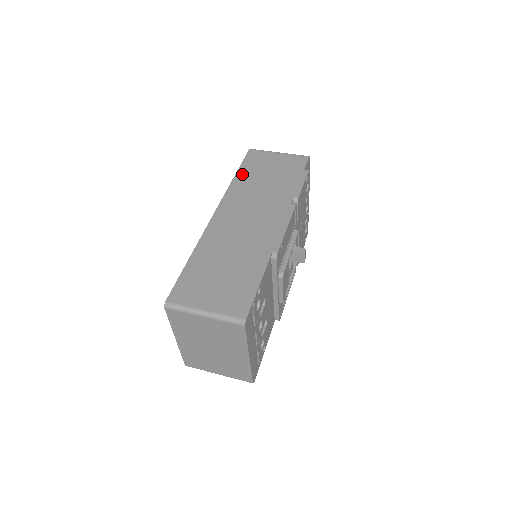
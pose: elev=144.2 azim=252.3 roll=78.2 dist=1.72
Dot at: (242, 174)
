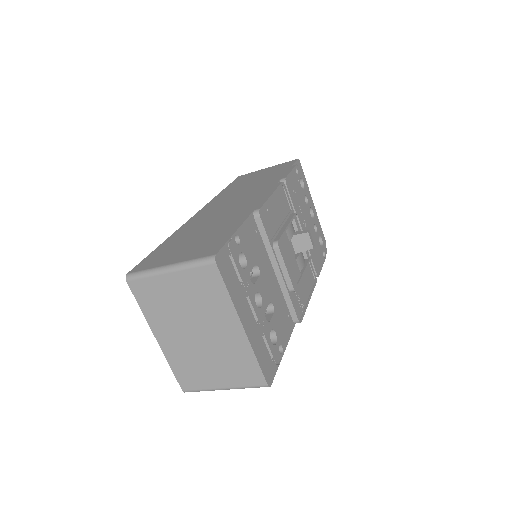
Dot at: (229, 188)
